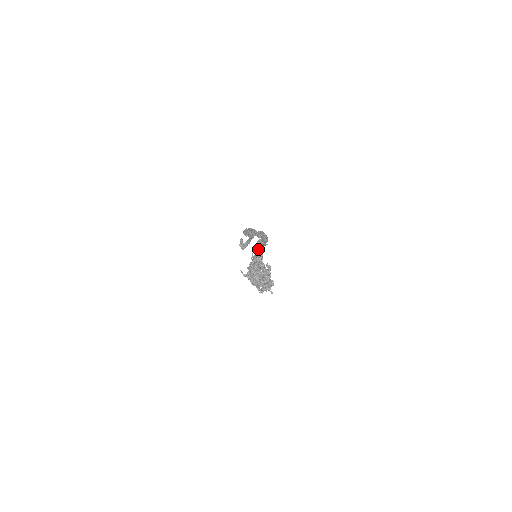
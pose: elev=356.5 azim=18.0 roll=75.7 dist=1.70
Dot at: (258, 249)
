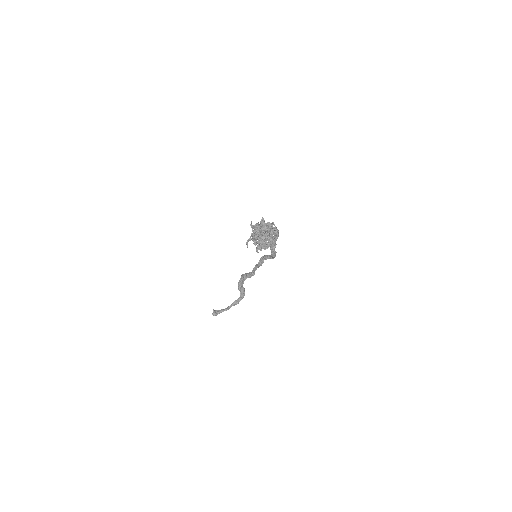
Dot at: occluded
